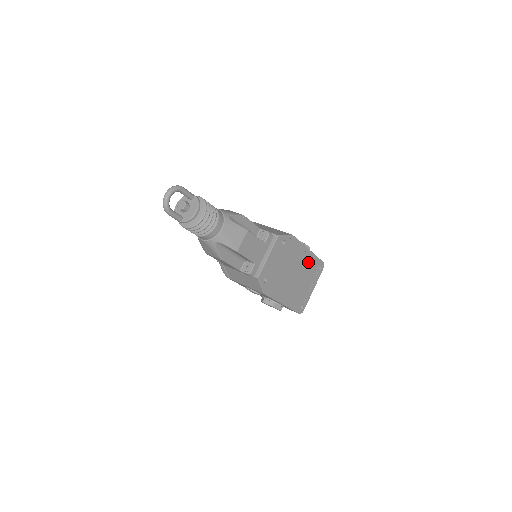
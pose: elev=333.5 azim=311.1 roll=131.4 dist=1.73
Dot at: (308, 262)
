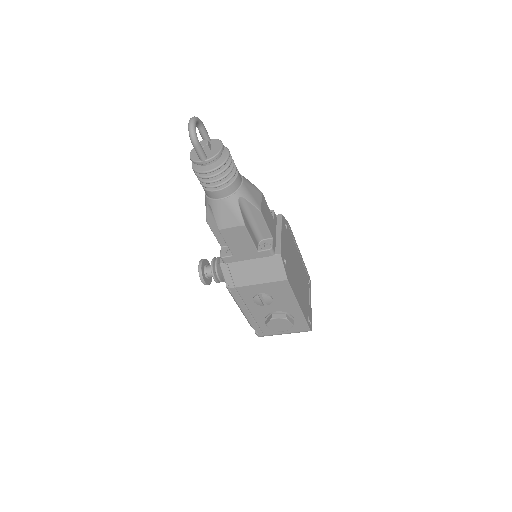
Dot at: (302, 267)
